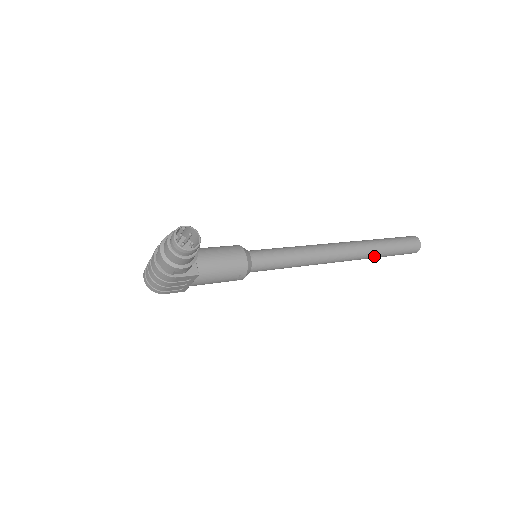
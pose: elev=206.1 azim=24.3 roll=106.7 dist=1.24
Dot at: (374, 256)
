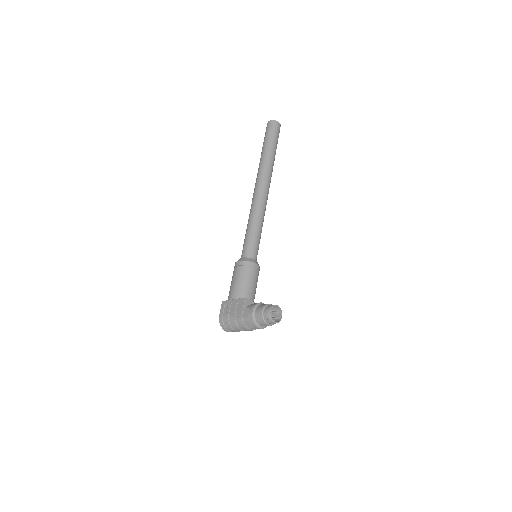
Dot at: occluded
